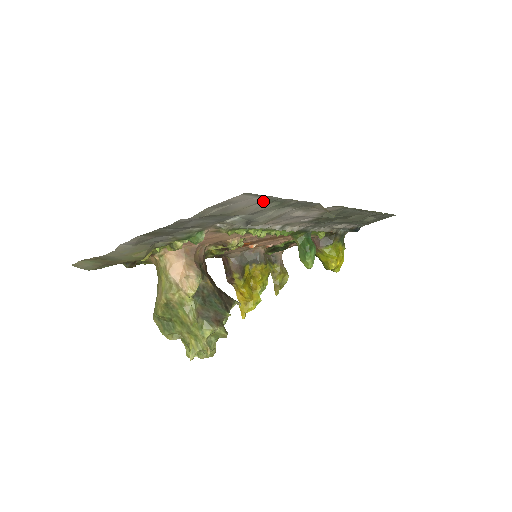
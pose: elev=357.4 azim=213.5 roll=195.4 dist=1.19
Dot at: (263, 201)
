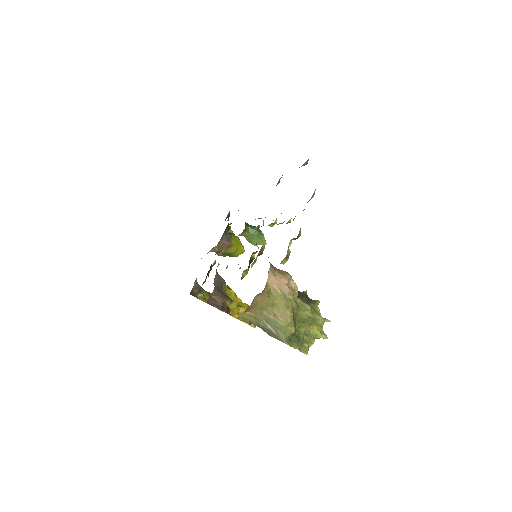
Dot at: occluded
